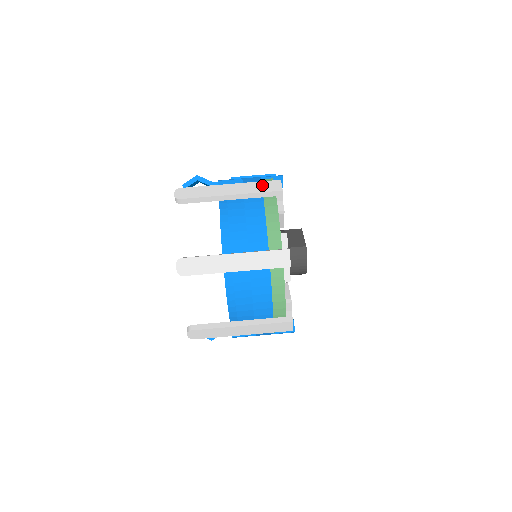
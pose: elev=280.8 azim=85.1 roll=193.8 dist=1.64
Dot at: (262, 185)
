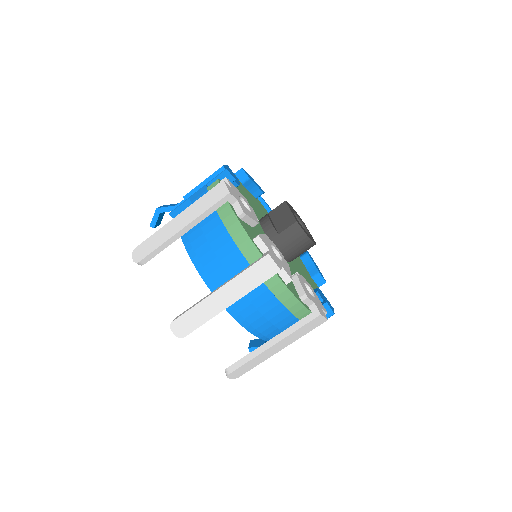
Dot at: (207, 198)
